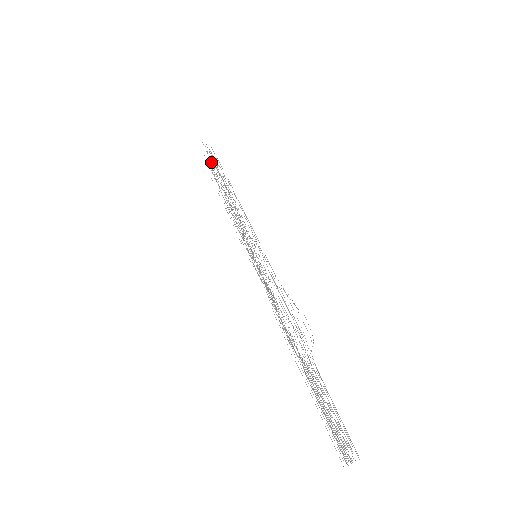
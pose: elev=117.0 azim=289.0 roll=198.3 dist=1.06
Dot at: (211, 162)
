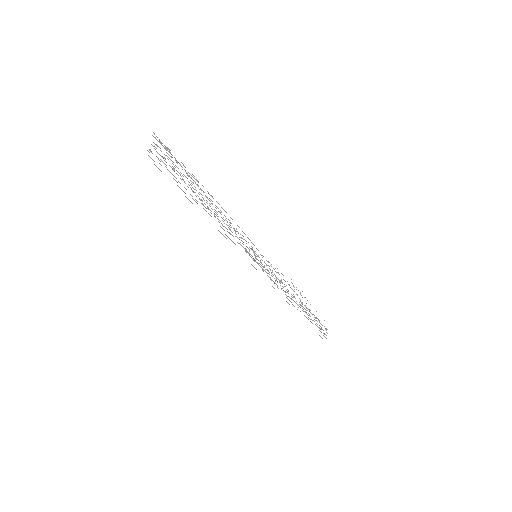
Dot at: occluded
